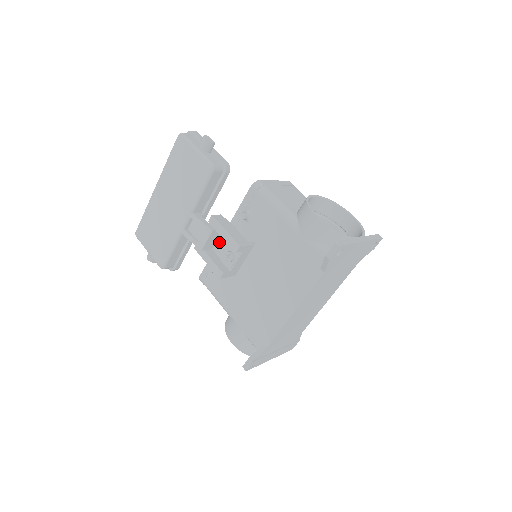
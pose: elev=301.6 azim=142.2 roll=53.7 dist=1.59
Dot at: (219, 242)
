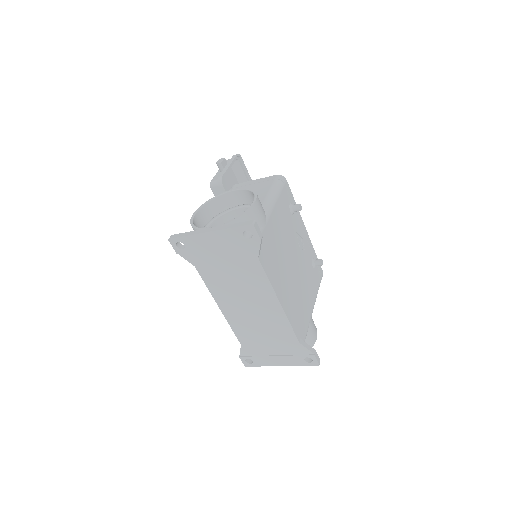
Dot at: occluded
